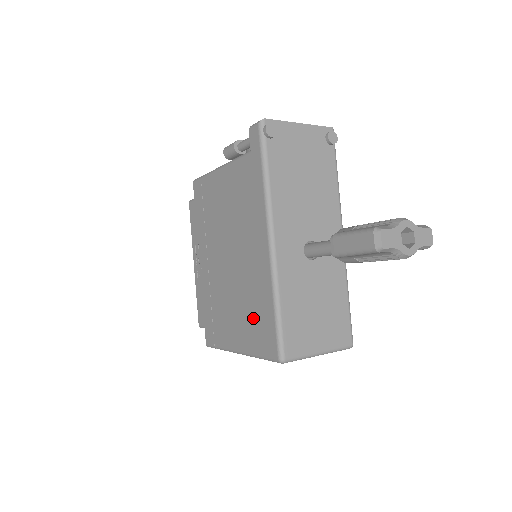
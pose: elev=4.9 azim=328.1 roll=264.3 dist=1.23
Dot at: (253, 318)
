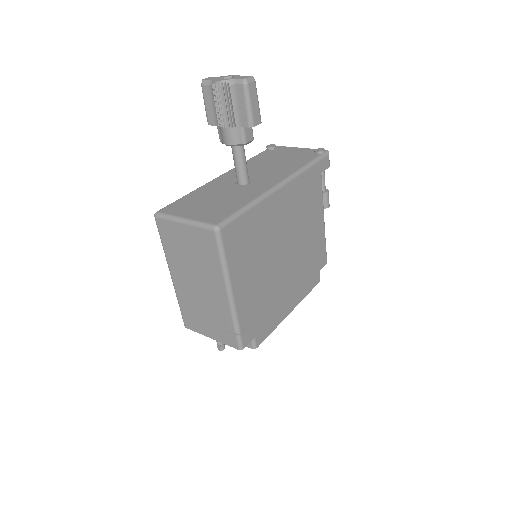
Dot at: occluded
